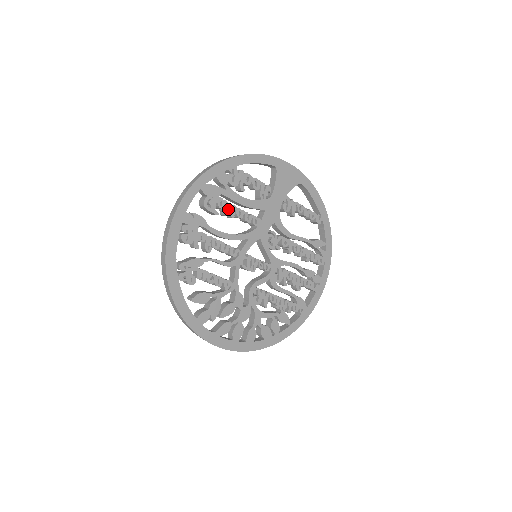
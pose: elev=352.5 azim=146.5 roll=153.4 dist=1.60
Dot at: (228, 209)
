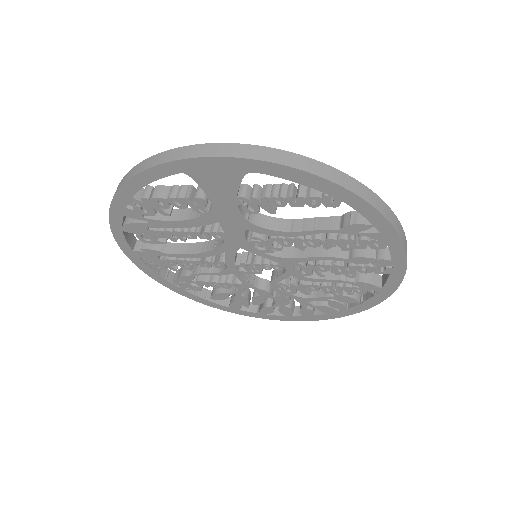
Dot at: (171, 236)
